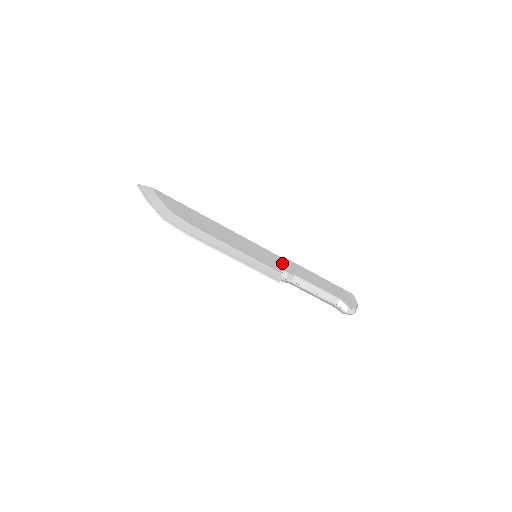
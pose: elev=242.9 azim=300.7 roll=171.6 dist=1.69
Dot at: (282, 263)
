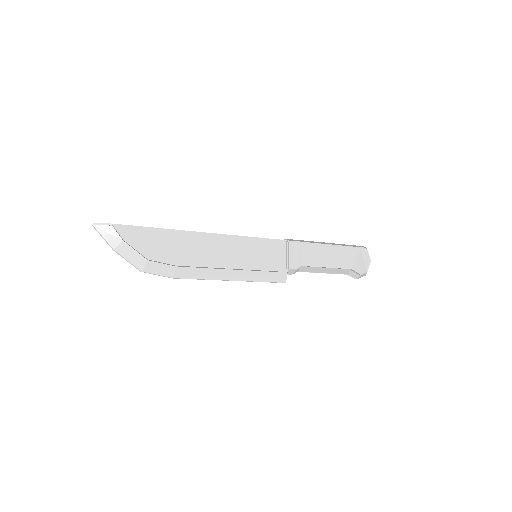
Dot at: (287, 253)
